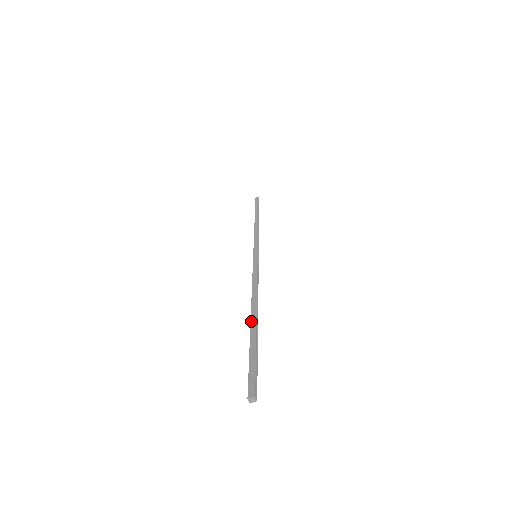
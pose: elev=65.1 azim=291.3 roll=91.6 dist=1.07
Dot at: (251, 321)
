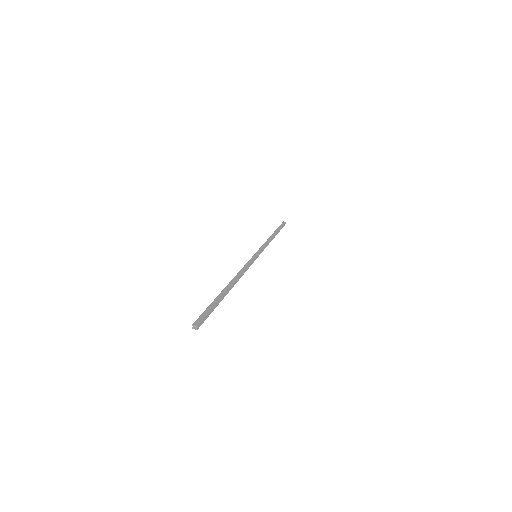
Dot at: (225, 288)
